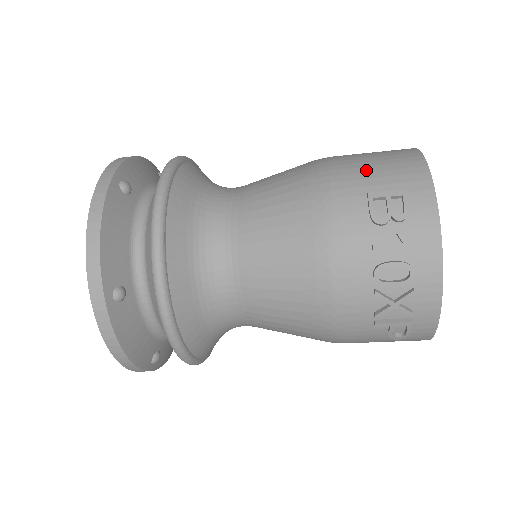
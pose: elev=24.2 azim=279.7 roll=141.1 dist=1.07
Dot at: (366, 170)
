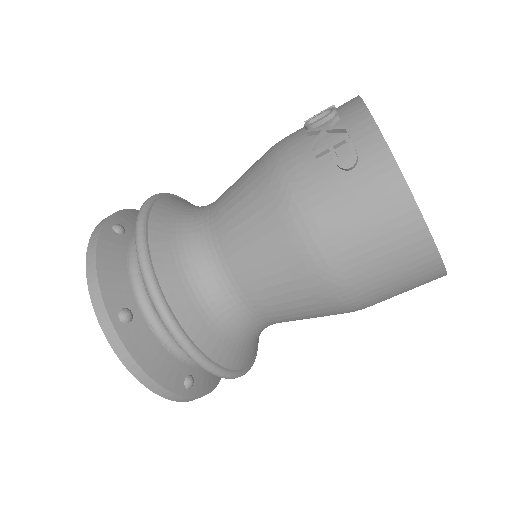
Dot at: occluded
